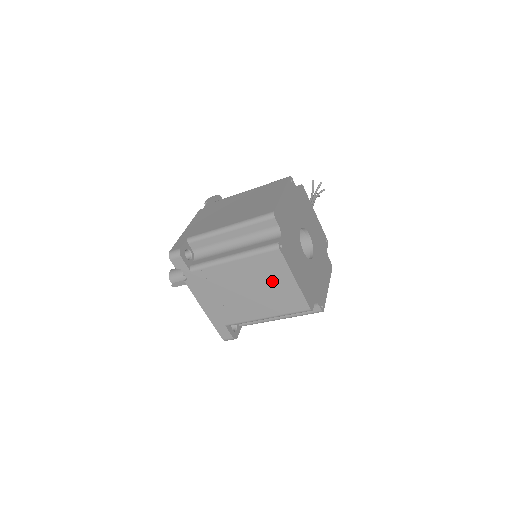
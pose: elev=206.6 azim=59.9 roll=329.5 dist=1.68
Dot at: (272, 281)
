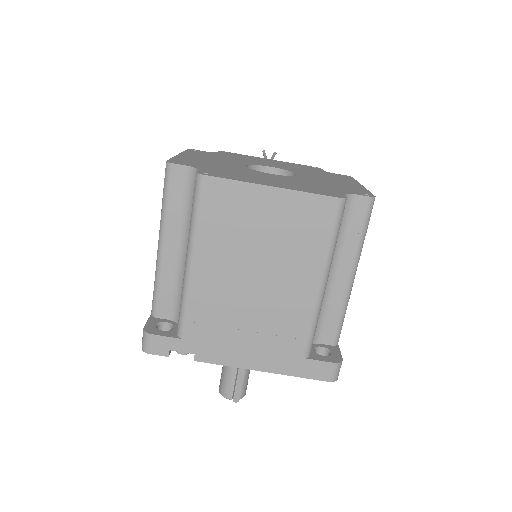
Dot at: (256, 226)
